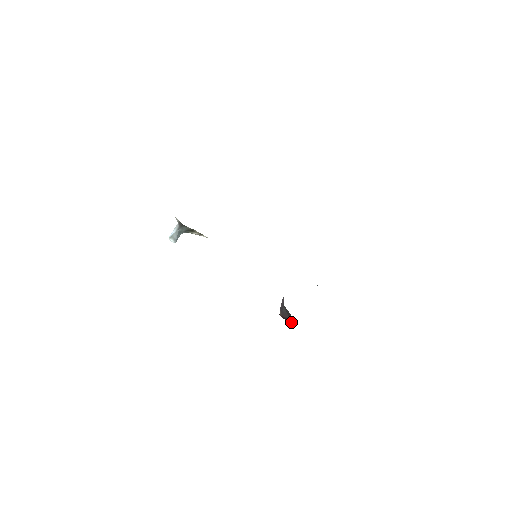
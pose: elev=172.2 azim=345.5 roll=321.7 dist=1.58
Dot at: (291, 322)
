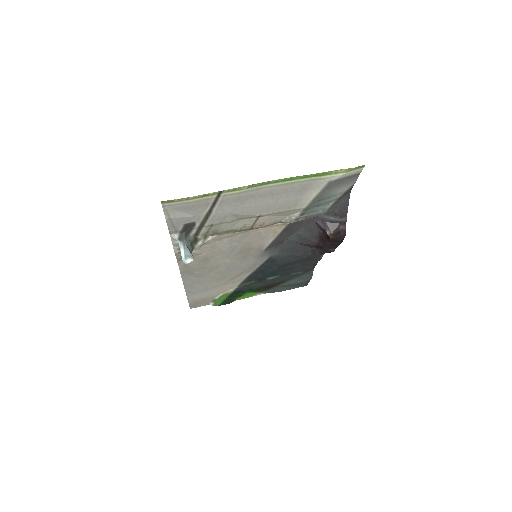
Dot at: (344, 227)
